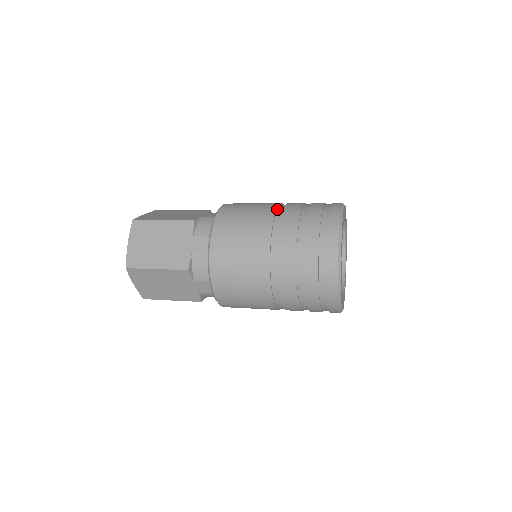
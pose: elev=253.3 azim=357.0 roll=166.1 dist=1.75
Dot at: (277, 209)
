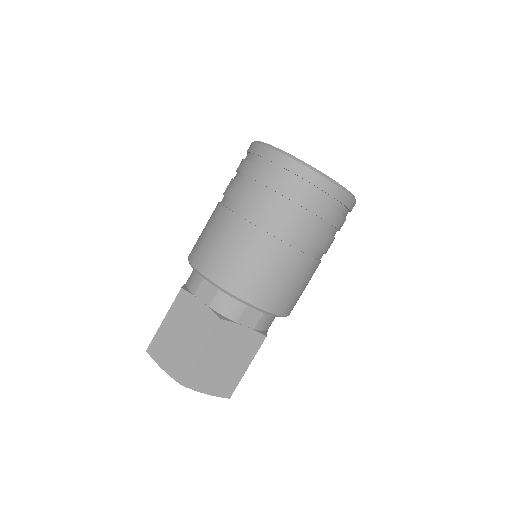
Dot at: occluded
